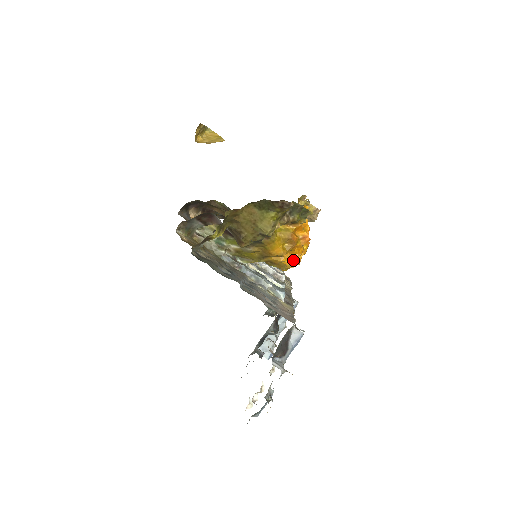
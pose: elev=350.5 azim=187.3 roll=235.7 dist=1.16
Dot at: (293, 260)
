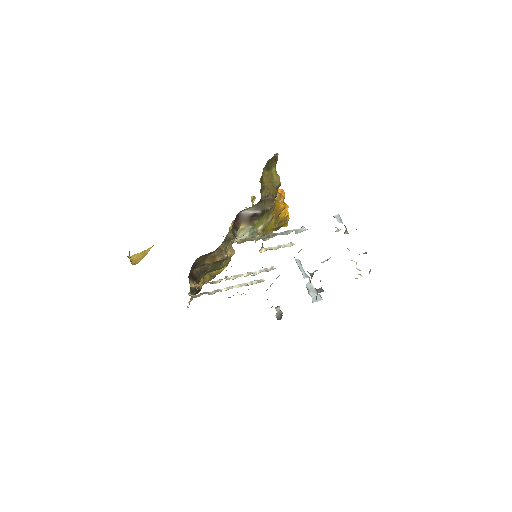
Dot at: occluded
